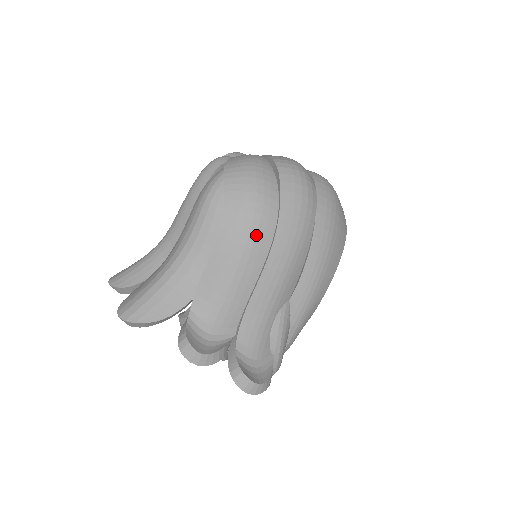
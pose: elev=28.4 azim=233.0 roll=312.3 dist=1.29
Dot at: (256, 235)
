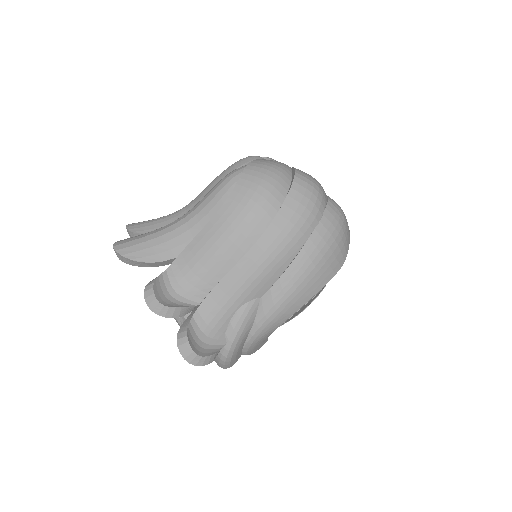
Dot at: (249, 223)
